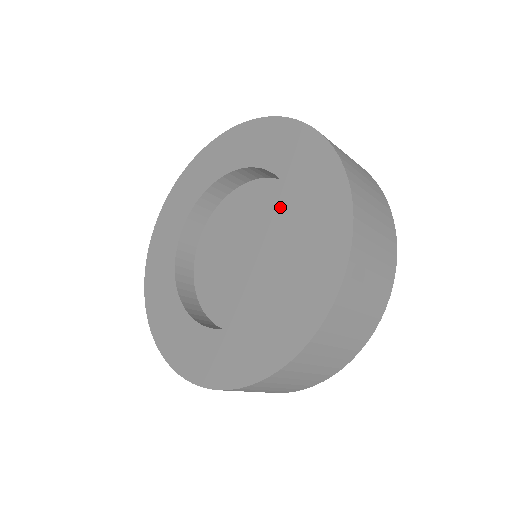
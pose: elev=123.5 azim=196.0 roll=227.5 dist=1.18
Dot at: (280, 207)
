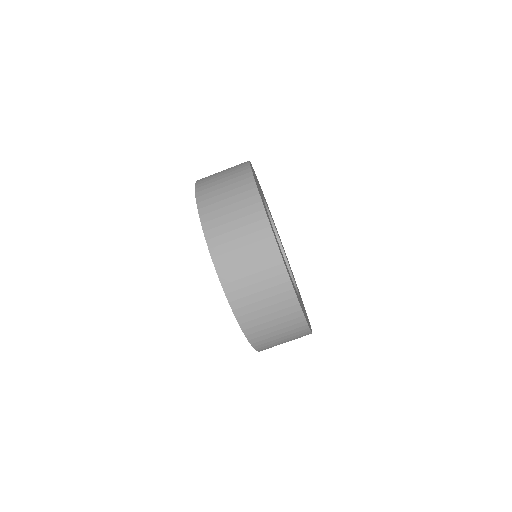
Dot at: occluded
